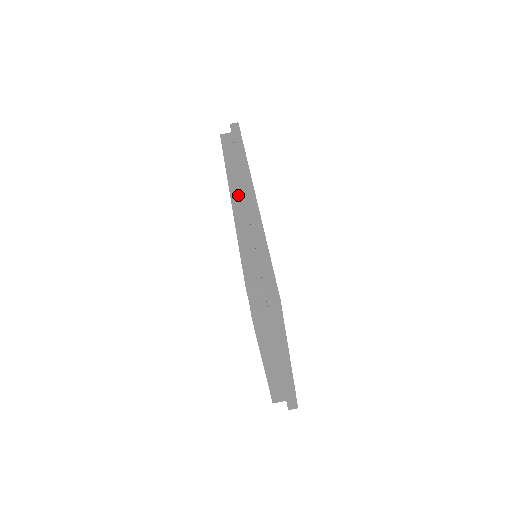
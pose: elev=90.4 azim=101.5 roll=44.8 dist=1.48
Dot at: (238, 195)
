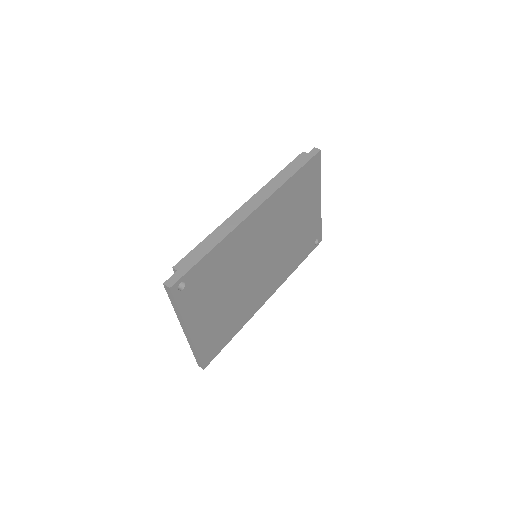
Dot at: (248, 206)
